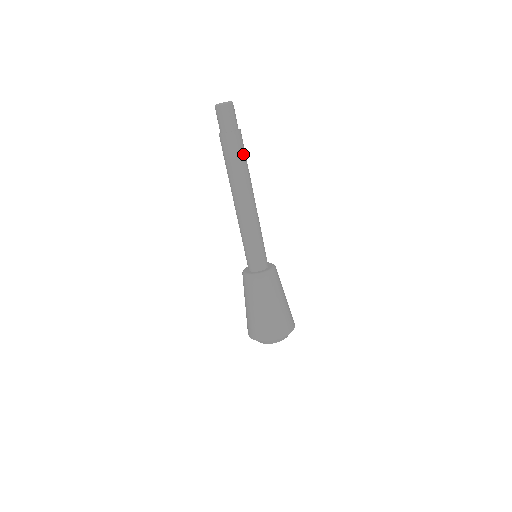
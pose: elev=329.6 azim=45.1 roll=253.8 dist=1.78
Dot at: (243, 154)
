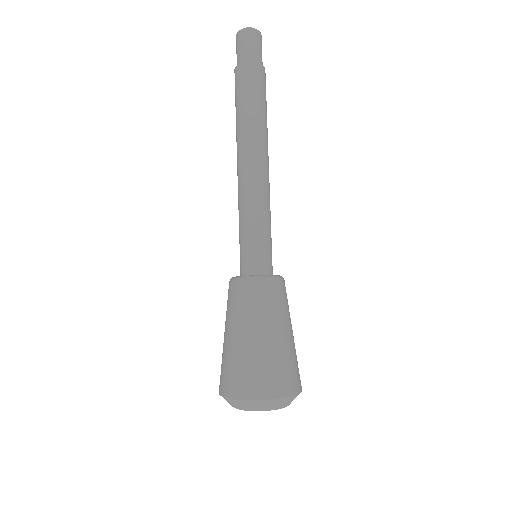
Dot at: (252, 95)
